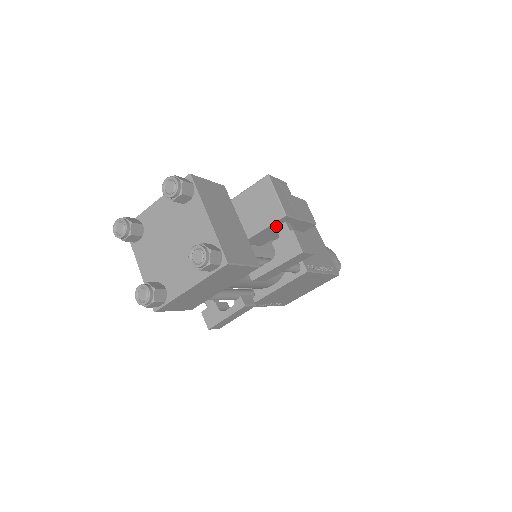
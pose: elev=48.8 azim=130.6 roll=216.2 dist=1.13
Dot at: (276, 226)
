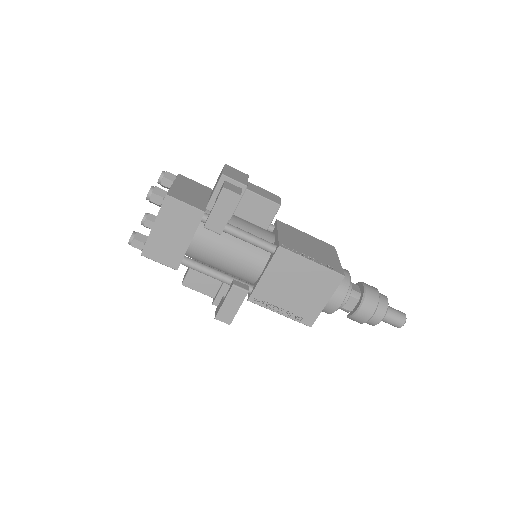
Dot at: occluded
